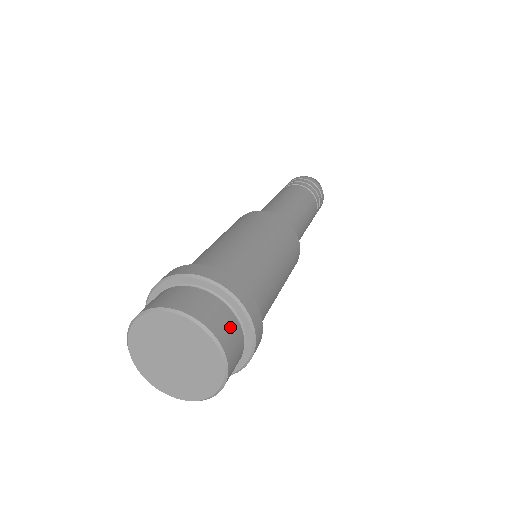
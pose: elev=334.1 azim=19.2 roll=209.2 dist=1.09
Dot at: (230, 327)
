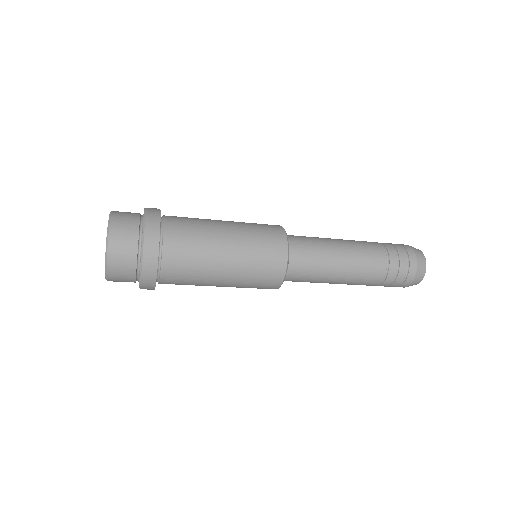
Dot at: (128, 219)
